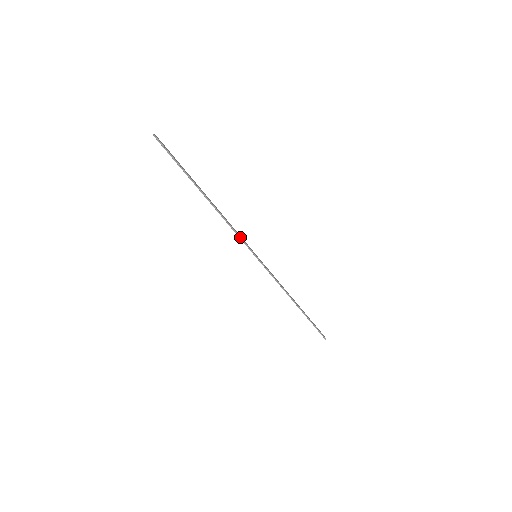
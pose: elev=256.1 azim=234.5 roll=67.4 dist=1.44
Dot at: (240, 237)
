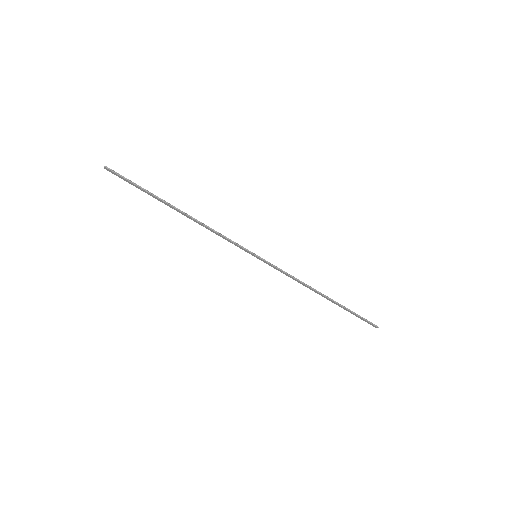
Dot at: (230, 240)
